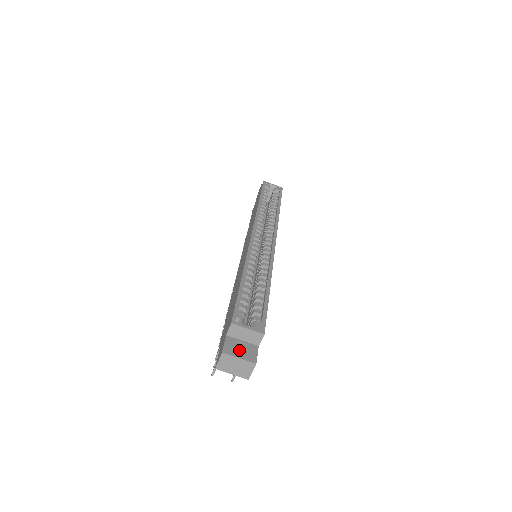
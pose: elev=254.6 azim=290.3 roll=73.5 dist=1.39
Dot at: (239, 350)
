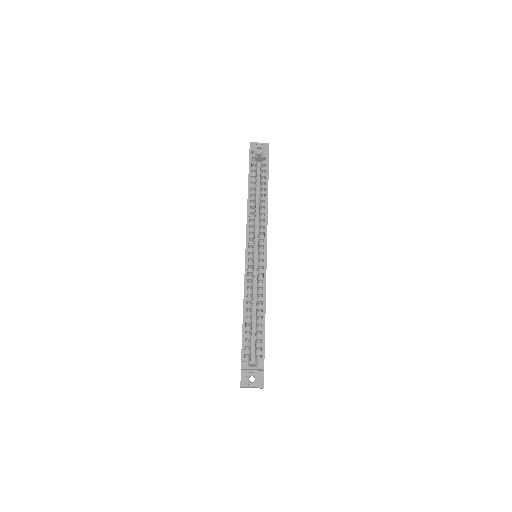
Dot at: occluded
